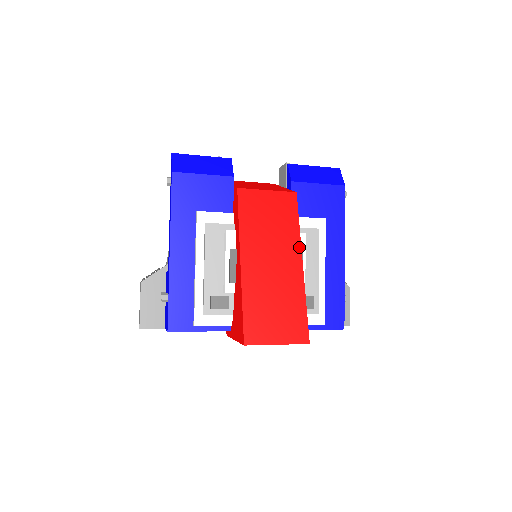
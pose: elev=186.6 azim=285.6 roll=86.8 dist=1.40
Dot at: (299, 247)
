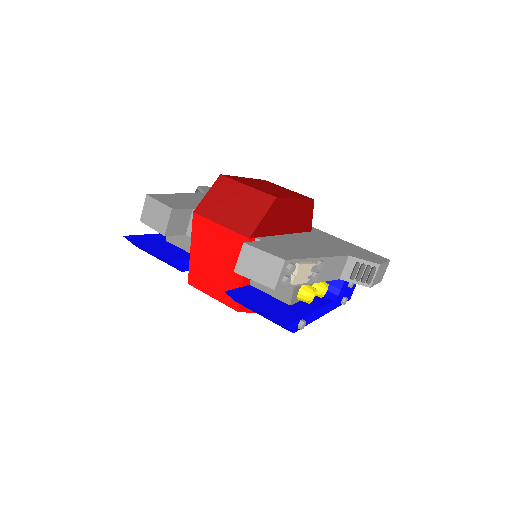
Dot at: occluded
